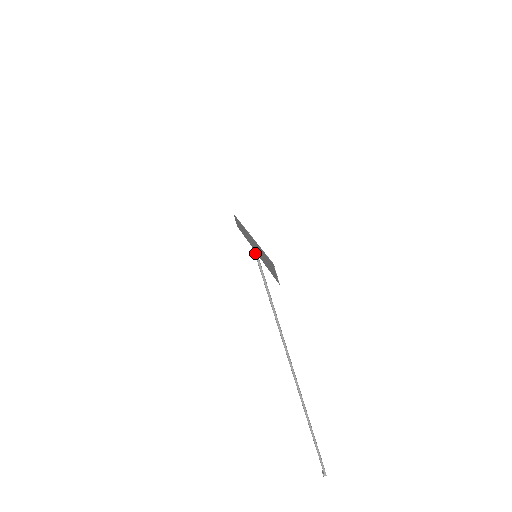
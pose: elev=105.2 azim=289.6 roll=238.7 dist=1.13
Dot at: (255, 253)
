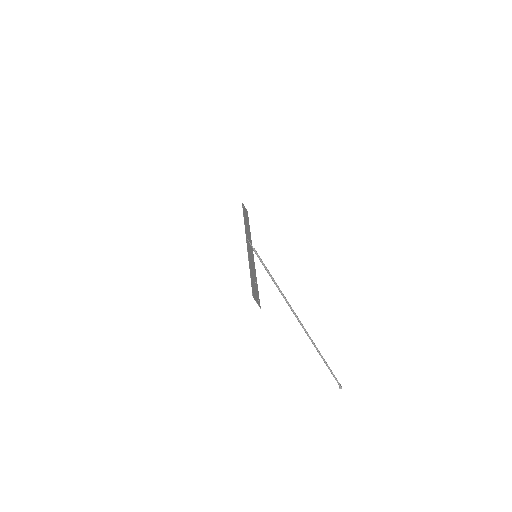
Dot at: (255, 253)
